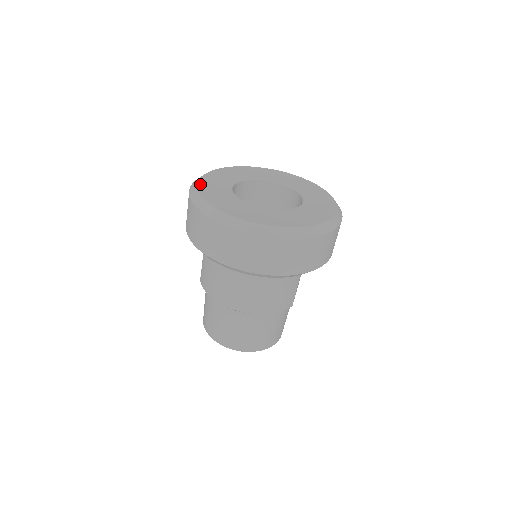
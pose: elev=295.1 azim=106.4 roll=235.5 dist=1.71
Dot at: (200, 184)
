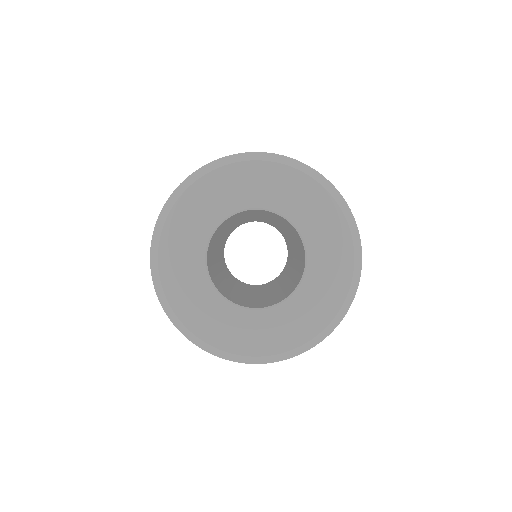
Dot at: (164, 283)
